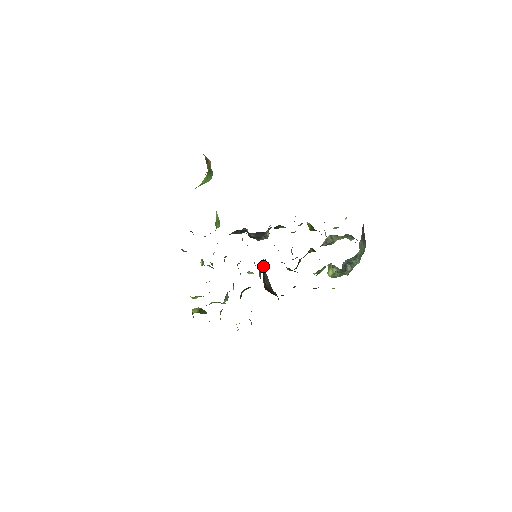
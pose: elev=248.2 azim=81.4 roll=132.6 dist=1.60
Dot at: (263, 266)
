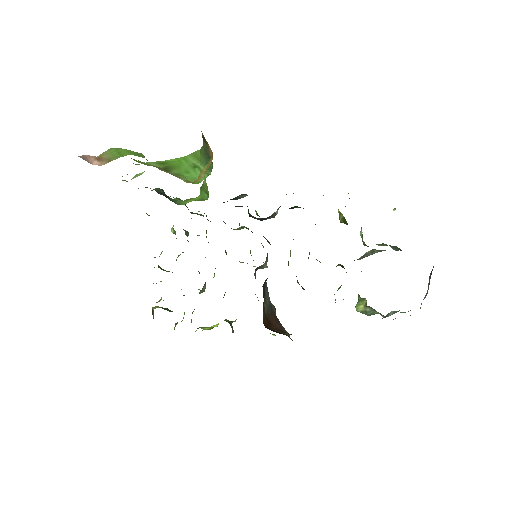
Dot at: (265, 280)
